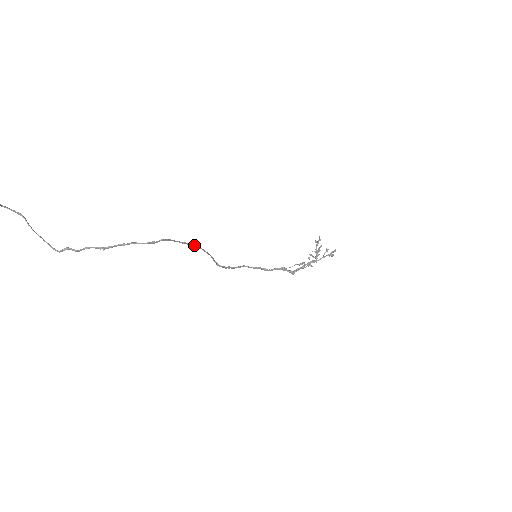
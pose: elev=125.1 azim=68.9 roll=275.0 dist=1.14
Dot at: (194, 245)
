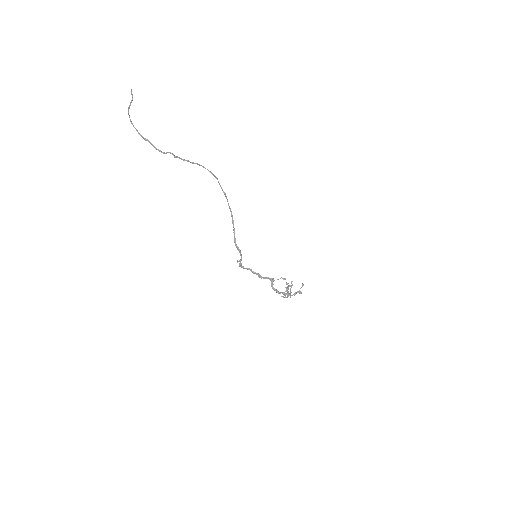
Dot at: (228, 204)
